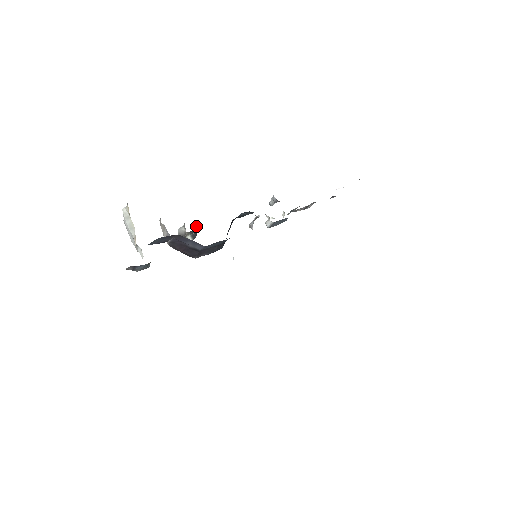
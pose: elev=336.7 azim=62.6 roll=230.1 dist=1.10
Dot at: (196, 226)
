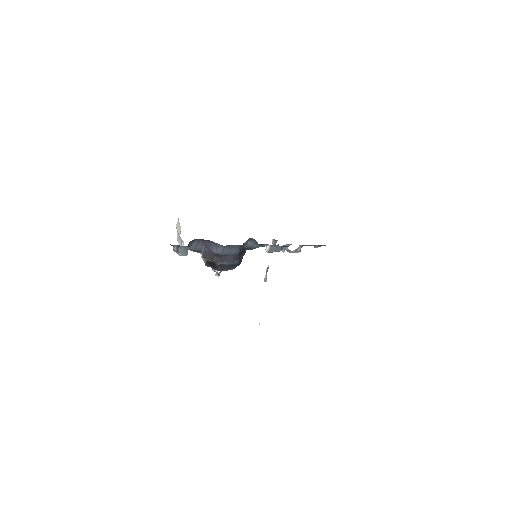
Dot at: occluded
